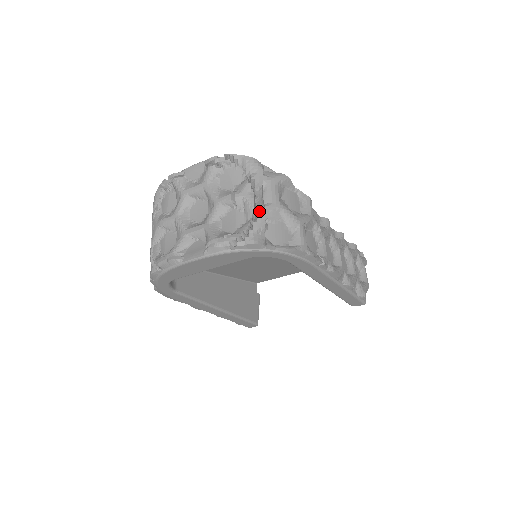
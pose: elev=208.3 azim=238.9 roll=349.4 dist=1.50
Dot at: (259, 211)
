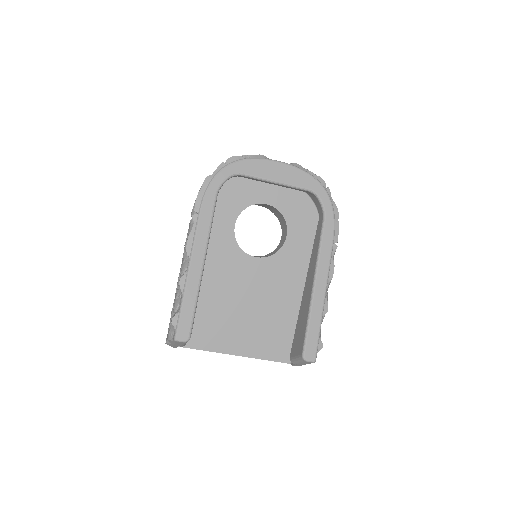
Dot at: occluded
